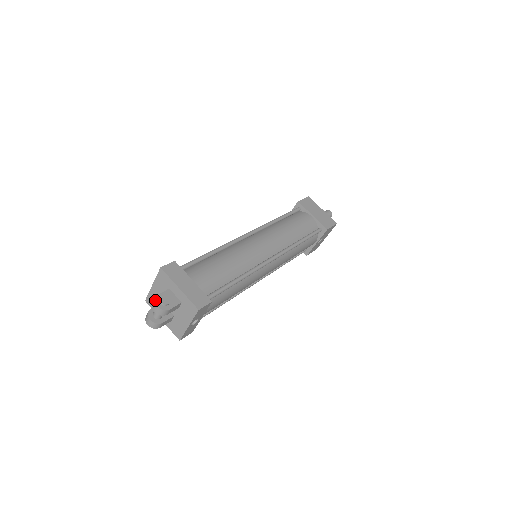
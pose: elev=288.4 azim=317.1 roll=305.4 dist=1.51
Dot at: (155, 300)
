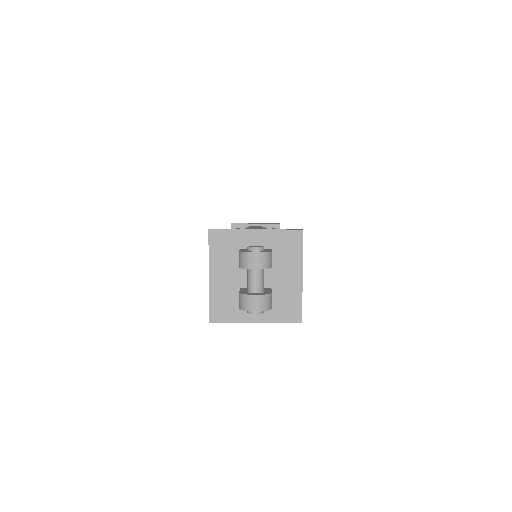
Dot at: (245, 252)
